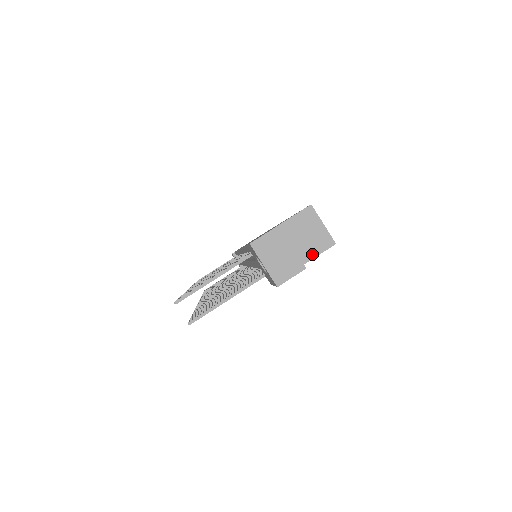
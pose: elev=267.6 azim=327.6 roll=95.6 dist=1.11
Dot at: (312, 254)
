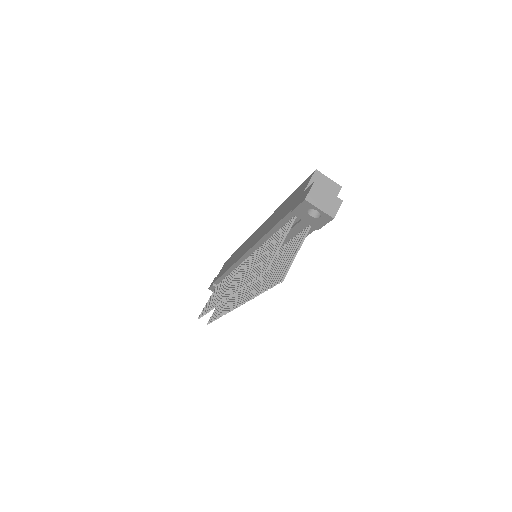
Dot at: occluded
